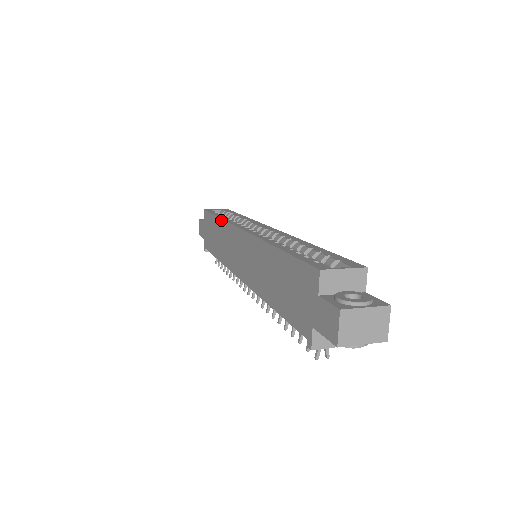
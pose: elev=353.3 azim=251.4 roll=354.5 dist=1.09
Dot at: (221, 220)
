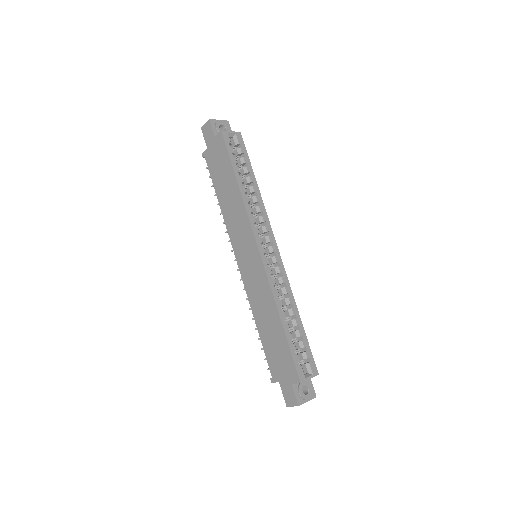
Dot at: (241, 198)
